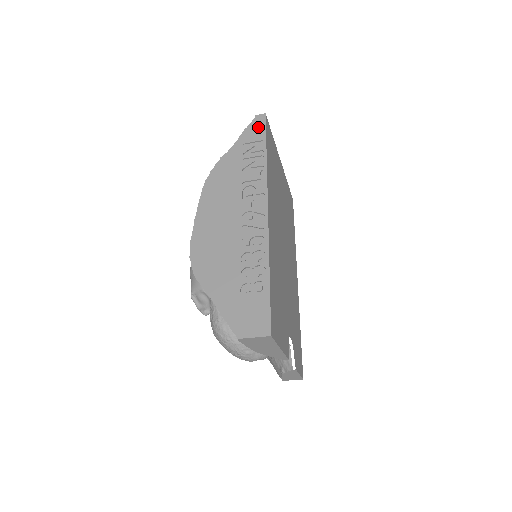
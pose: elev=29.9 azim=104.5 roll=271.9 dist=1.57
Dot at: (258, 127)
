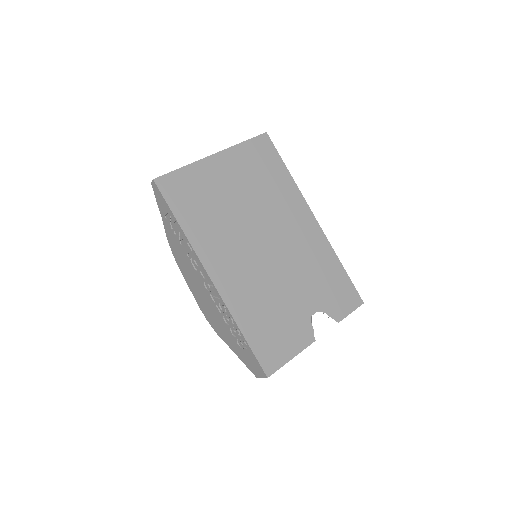
Dot at: (159, 197)
